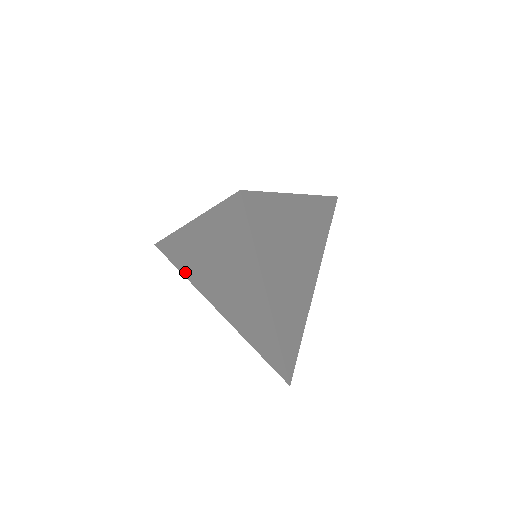
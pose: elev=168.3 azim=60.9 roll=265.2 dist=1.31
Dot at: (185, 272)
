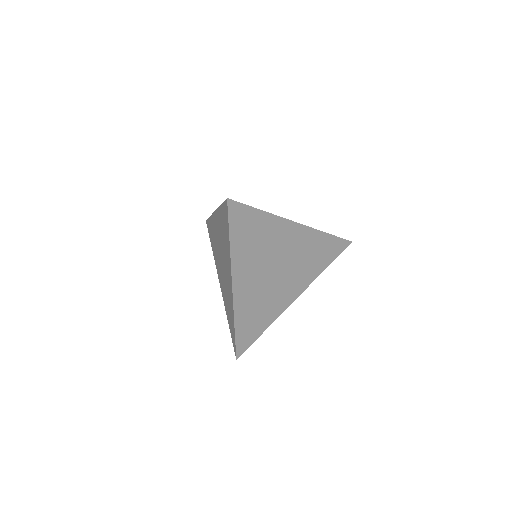
Dot at: occluded
